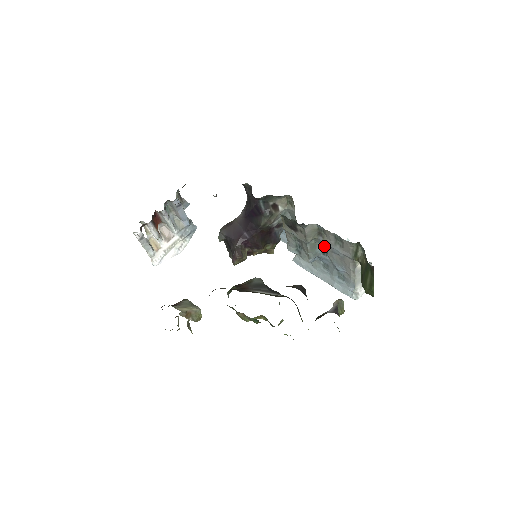
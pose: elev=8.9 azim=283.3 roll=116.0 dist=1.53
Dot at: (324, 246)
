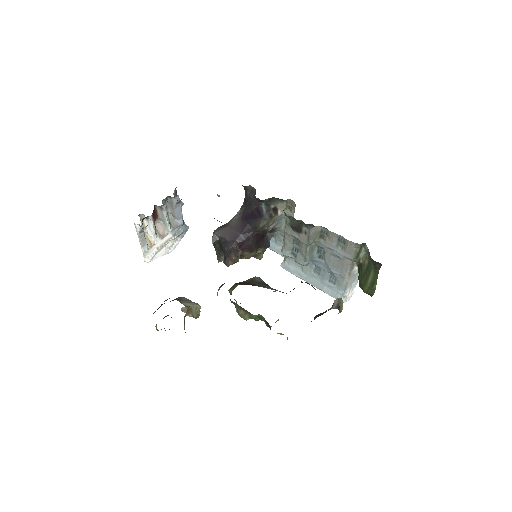
Dot at: (322, 249)
